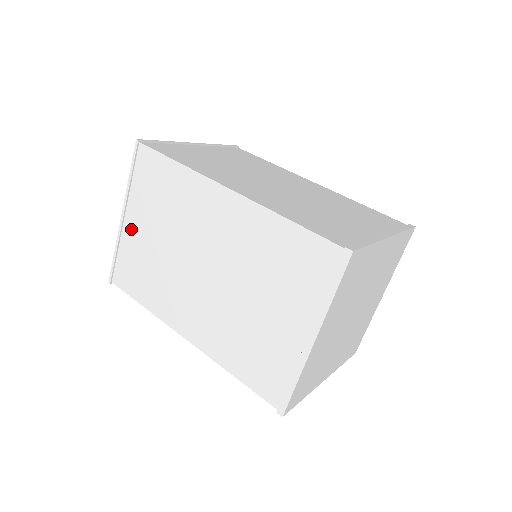
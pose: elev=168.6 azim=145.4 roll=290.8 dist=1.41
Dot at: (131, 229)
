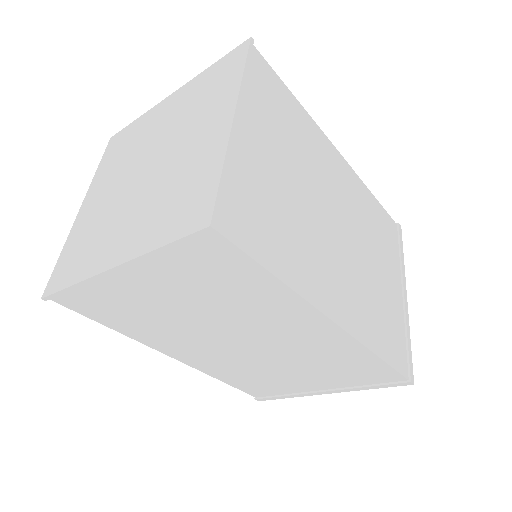
Dot at: (125, 283)
